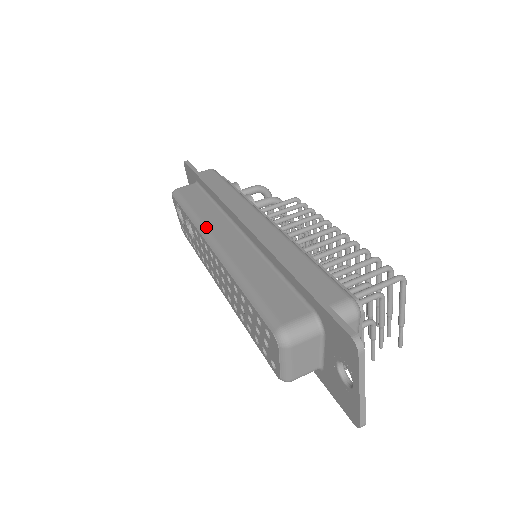
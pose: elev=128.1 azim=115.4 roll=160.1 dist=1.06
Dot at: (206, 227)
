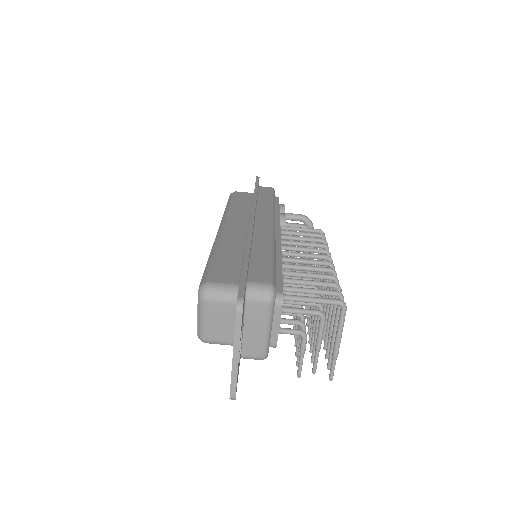
Dot at: (228, 216)
